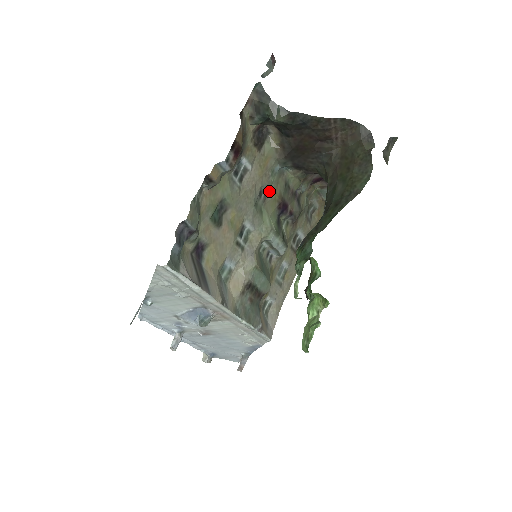
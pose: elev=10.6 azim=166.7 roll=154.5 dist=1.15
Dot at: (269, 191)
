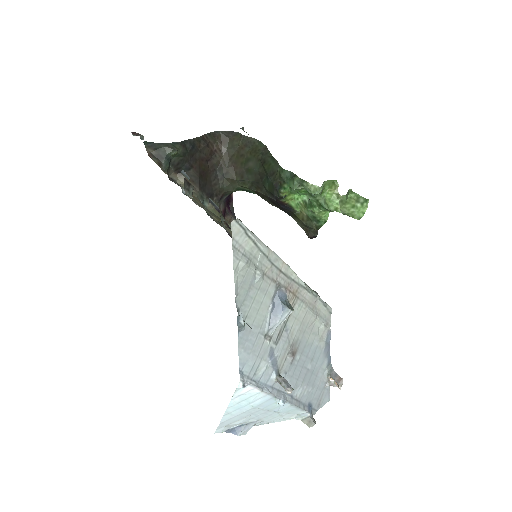
Dot at: occluded
